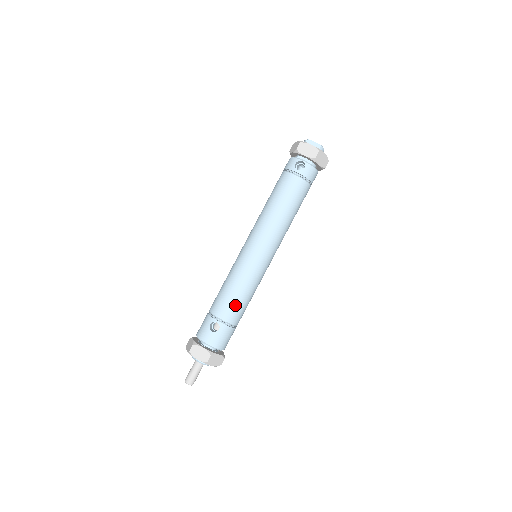
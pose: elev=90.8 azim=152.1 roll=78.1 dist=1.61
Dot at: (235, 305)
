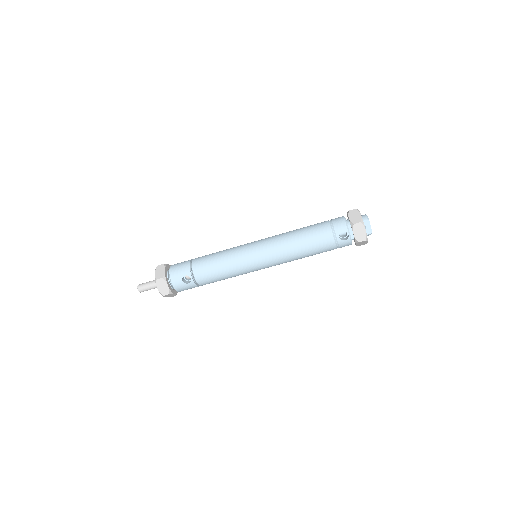
Dot at: (213, 279)
